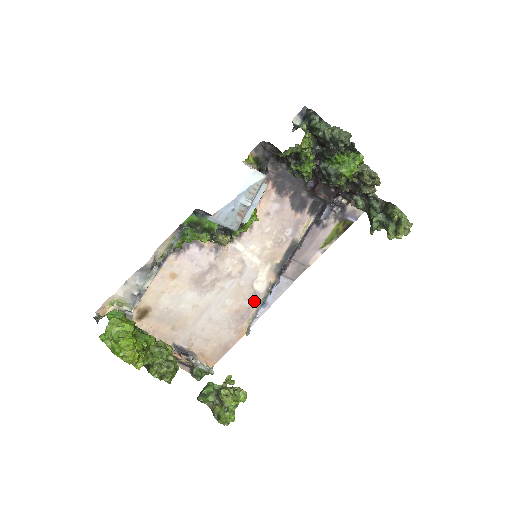
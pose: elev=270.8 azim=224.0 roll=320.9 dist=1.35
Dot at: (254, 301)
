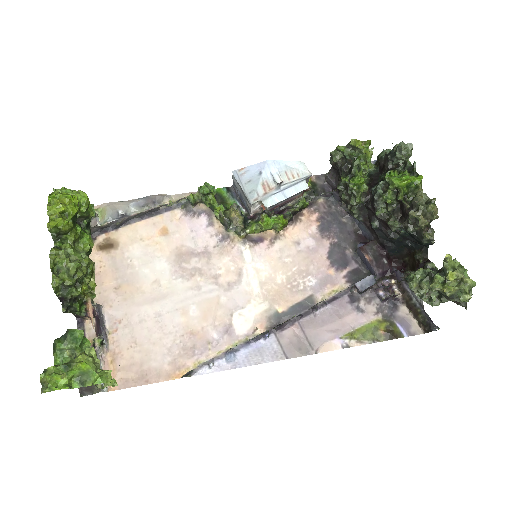
Dot at: (221, 338)
